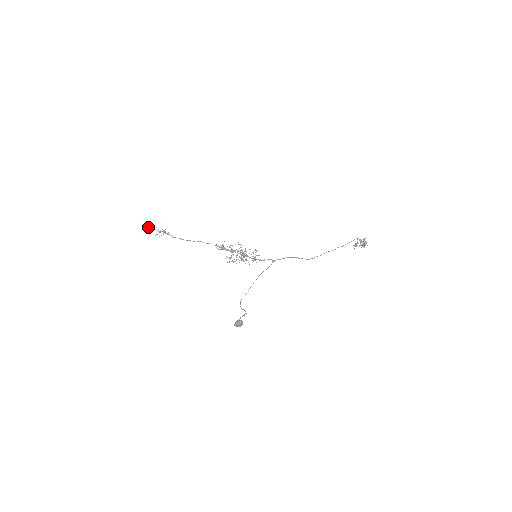
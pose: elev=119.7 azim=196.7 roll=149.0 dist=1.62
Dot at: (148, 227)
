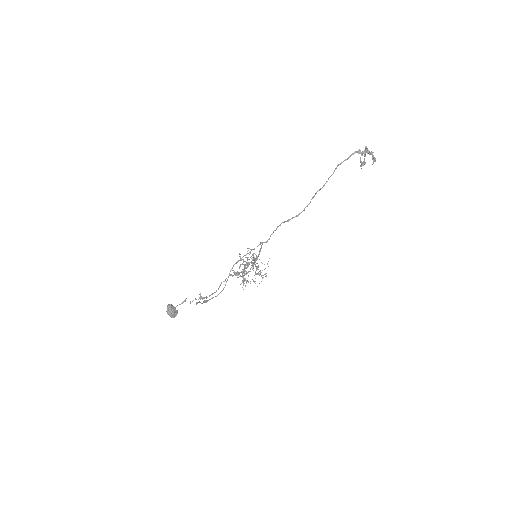
Dot at: (190, 302)
